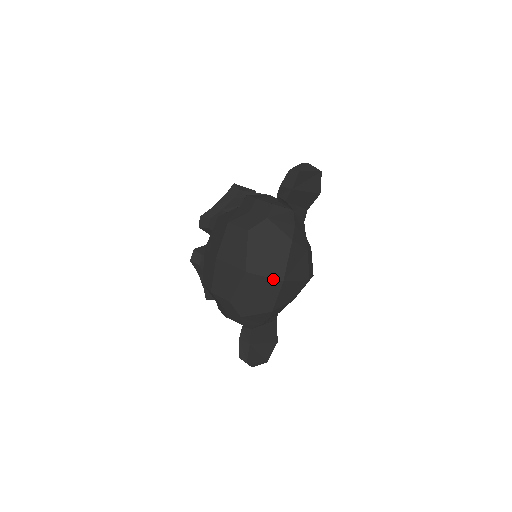
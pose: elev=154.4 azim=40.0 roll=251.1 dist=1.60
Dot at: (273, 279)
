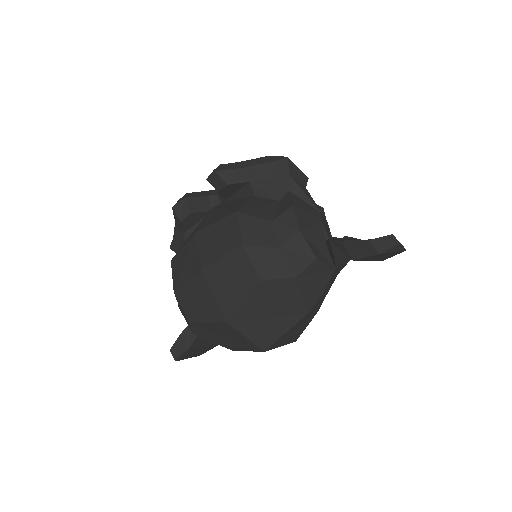
Dot at: (254, 344)
